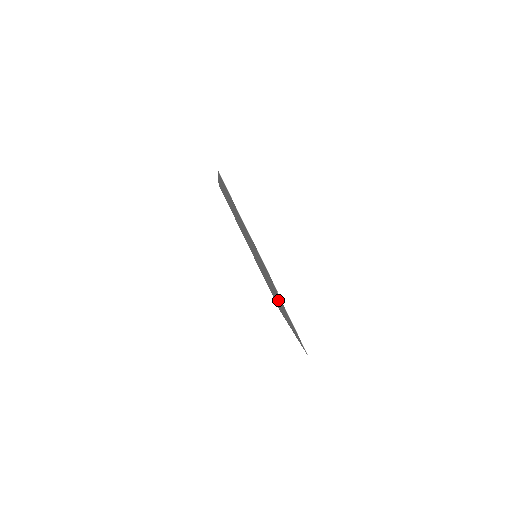
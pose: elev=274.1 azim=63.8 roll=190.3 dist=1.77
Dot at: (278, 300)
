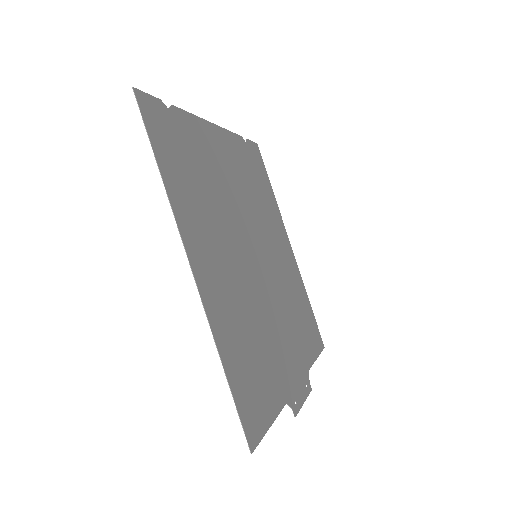
Dot at: (288, 287)
